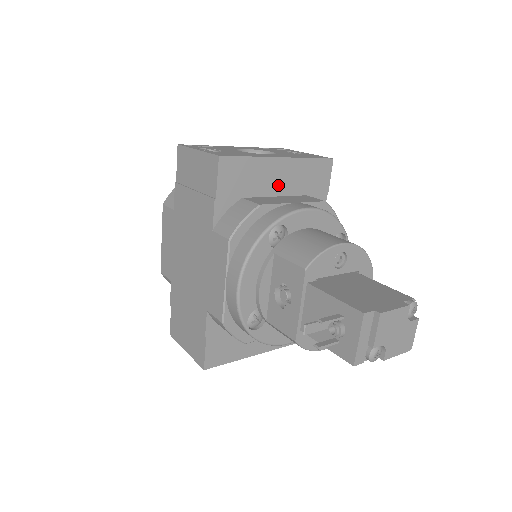
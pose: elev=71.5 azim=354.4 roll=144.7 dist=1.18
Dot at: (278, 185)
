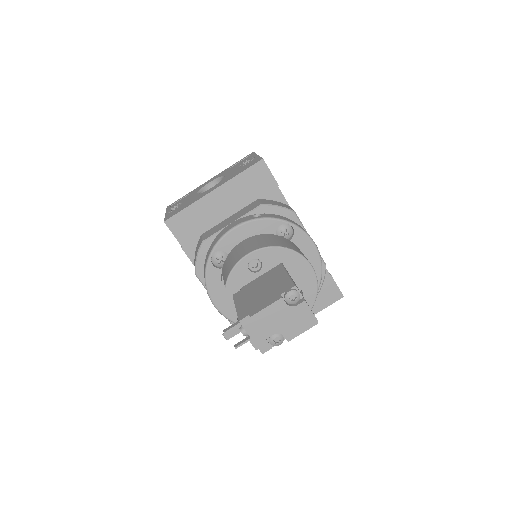
Dot at: (225, 209)
